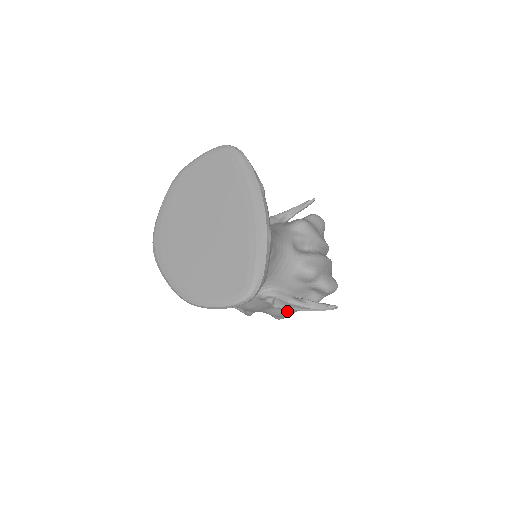
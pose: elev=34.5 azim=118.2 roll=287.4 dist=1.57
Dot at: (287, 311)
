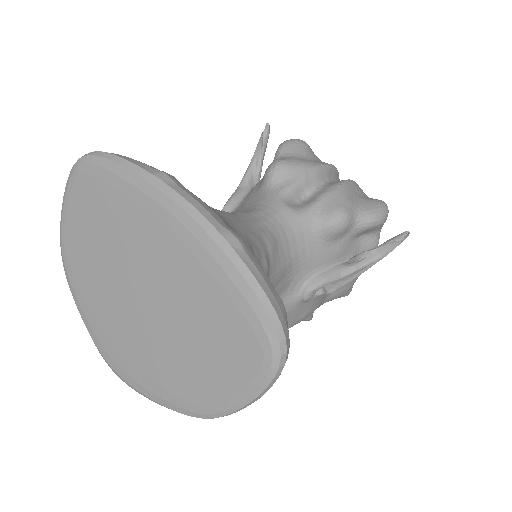
Dot at: occluded
